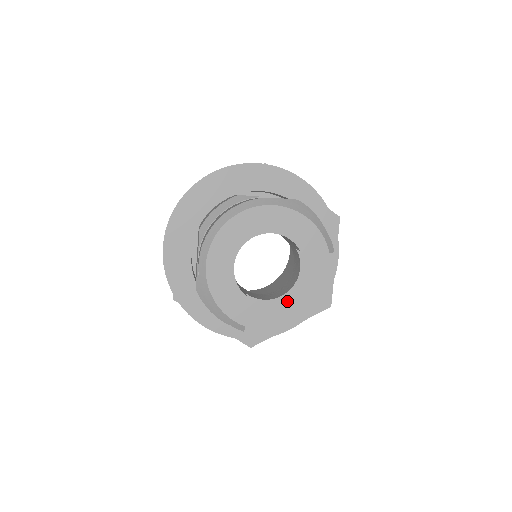
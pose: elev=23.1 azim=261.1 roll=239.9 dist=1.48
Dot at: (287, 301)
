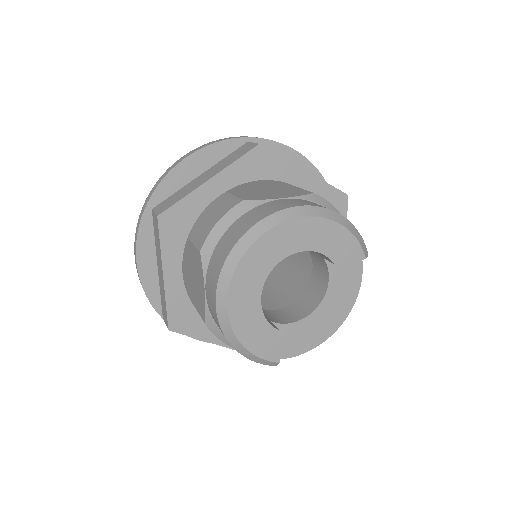
Dot at: (317, 318)
